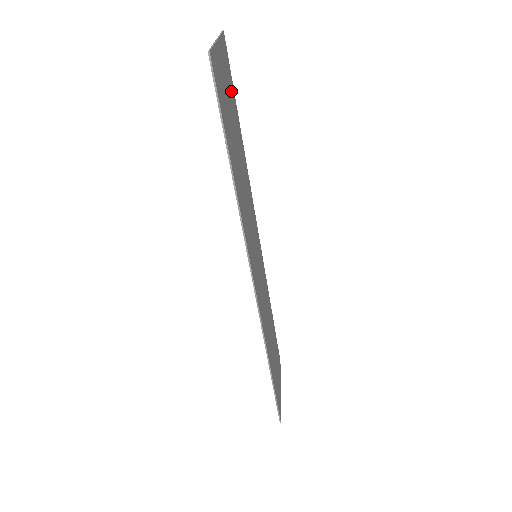
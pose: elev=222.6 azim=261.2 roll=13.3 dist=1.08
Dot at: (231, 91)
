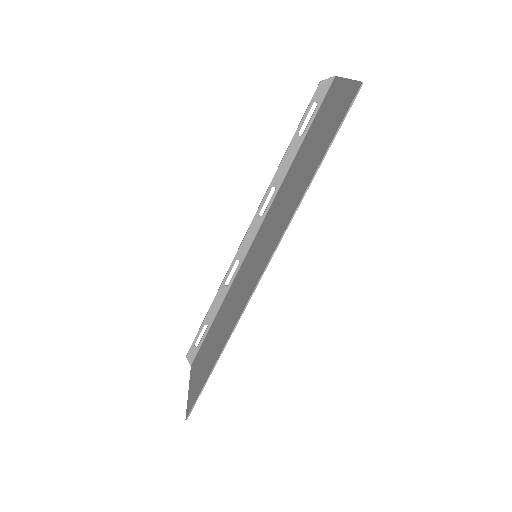
Dot at: (320, 120)
